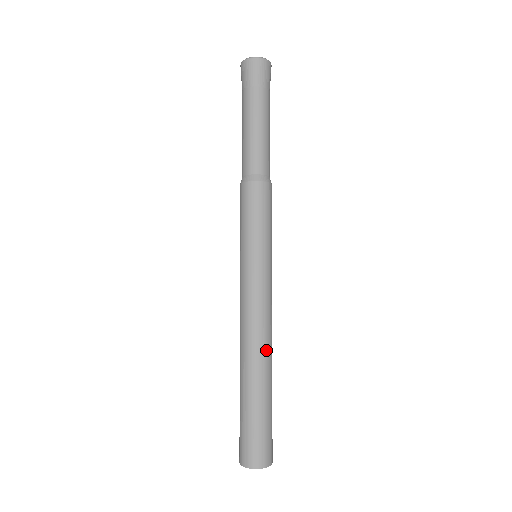
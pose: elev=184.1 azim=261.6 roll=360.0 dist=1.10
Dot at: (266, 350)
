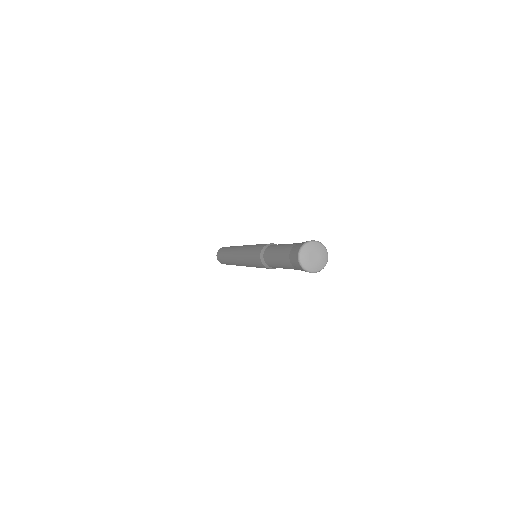
Dot at: occluded
